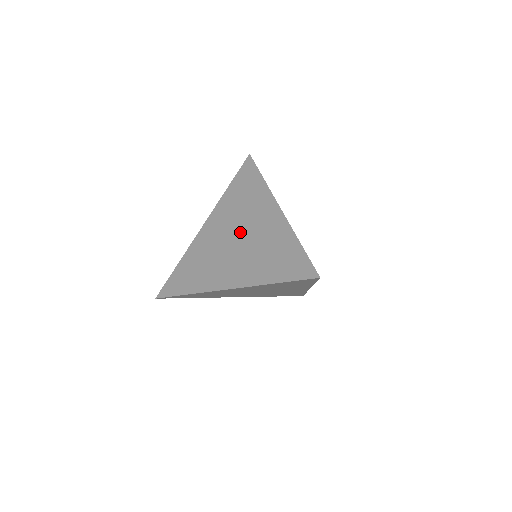
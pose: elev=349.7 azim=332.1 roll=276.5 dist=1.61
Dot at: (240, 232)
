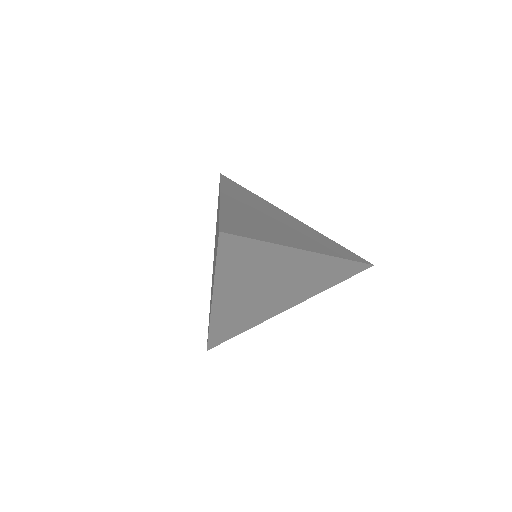
Dot at: (215, 244)
